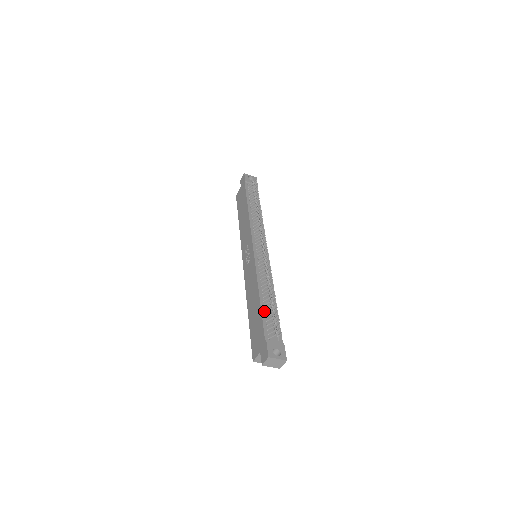
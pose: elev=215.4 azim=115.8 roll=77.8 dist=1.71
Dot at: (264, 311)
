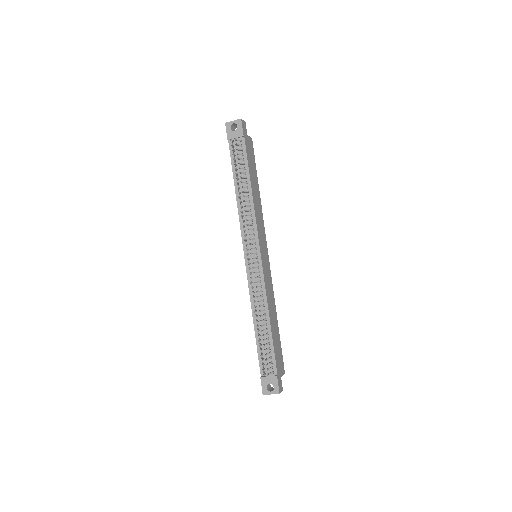
Dot at: (259, 343)
